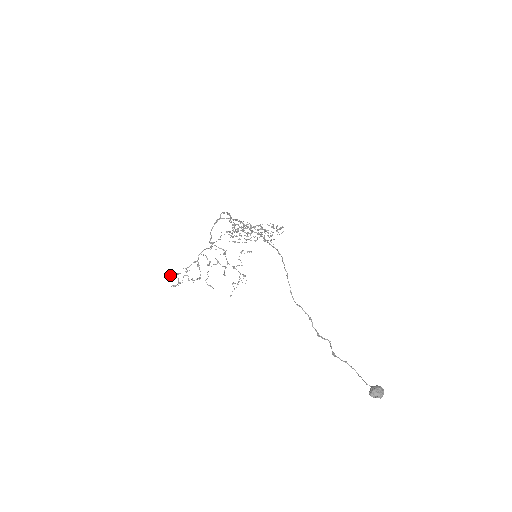
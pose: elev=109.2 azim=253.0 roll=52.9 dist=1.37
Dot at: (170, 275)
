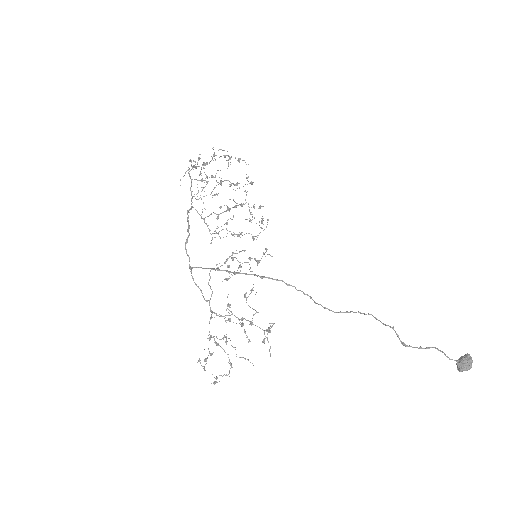
Dot at: occluded
